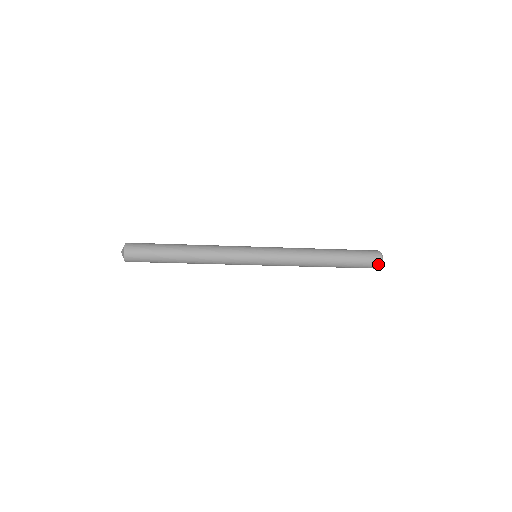
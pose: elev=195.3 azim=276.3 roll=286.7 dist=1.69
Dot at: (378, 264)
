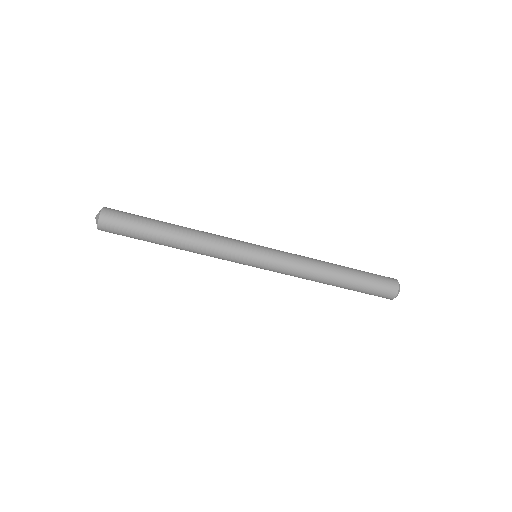
Dot at: (394, 292)
